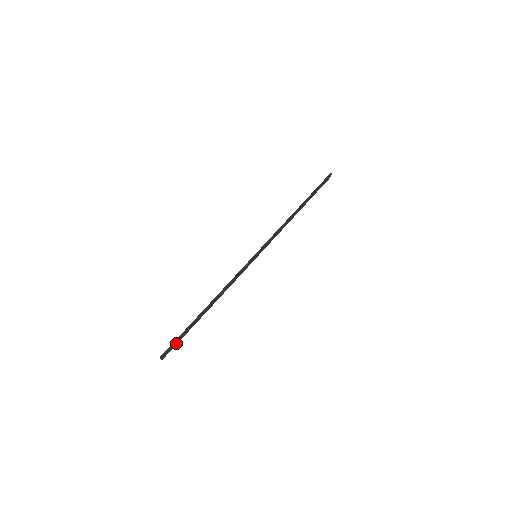
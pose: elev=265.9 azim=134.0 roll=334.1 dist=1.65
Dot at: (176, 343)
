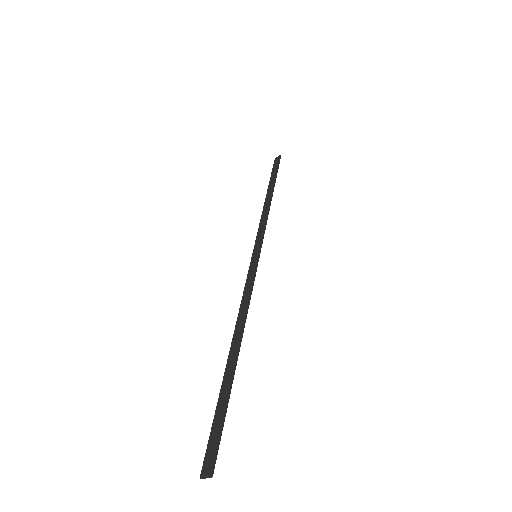
Dot at: (216, 431)
